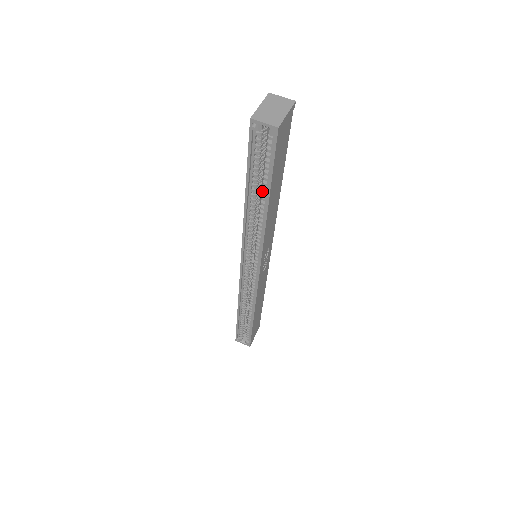
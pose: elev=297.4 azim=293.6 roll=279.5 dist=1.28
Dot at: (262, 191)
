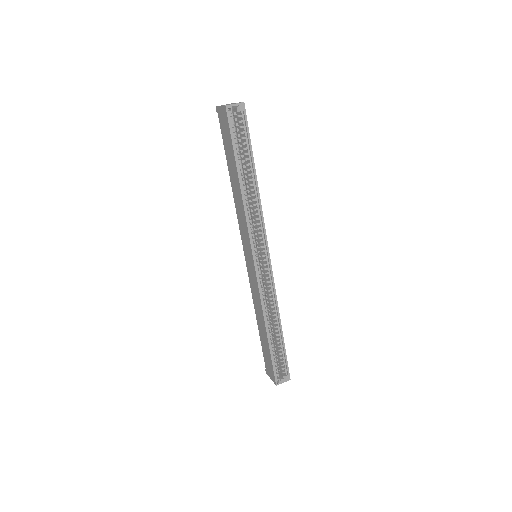
Dot at: (247, 169)
